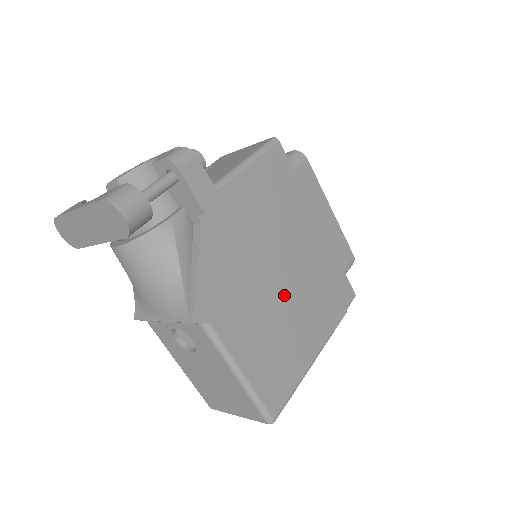
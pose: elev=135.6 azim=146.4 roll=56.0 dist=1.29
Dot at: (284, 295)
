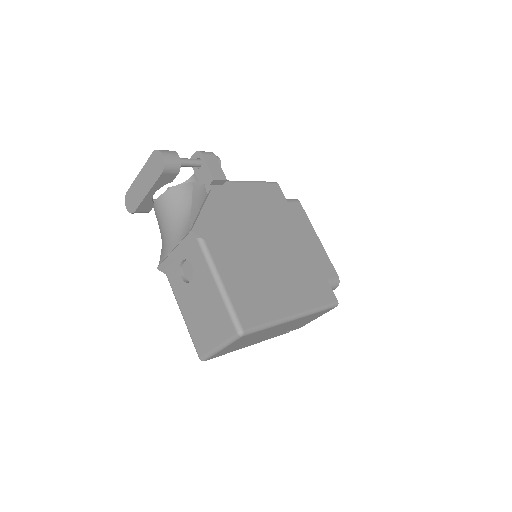
Dot at: (267, 260)
